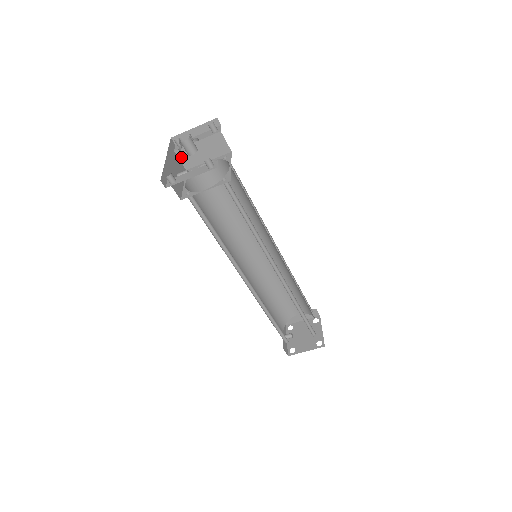
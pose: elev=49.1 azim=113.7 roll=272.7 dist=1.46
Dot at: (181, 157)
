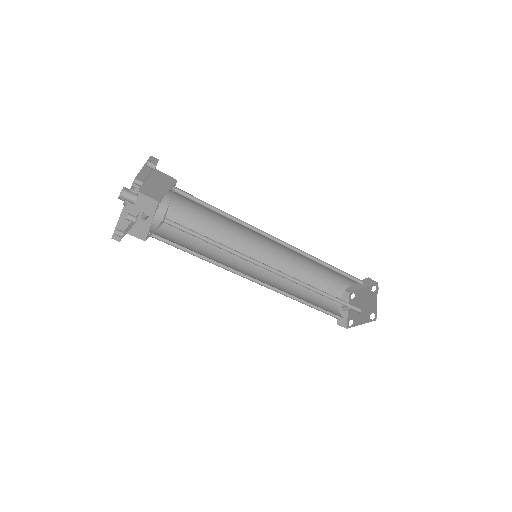
Dot at: (147, 194)
